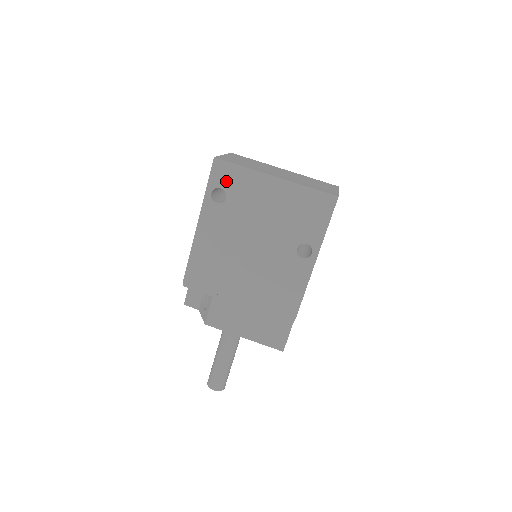
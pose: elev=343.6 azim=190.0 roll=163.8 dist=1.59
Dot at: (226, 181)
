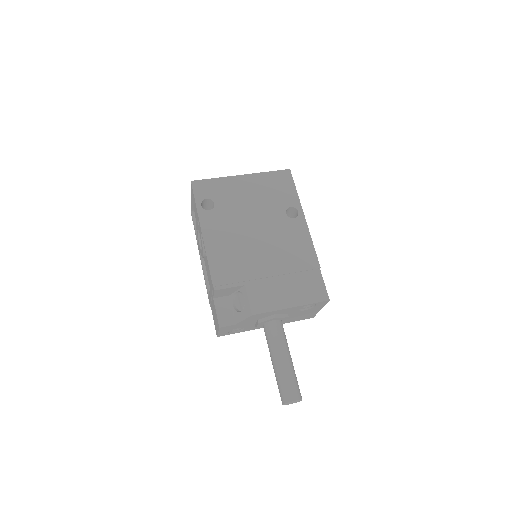
Dot at: (208, 192)
